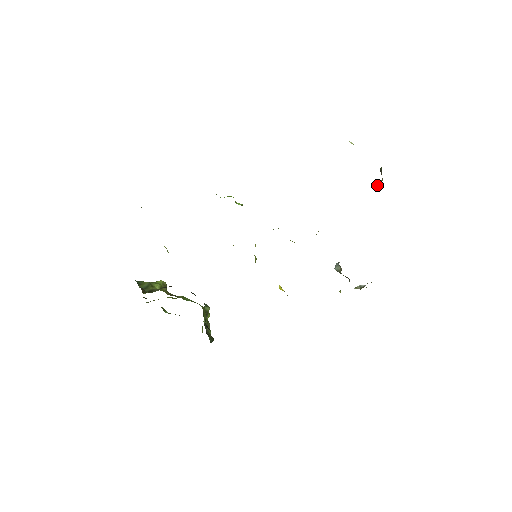
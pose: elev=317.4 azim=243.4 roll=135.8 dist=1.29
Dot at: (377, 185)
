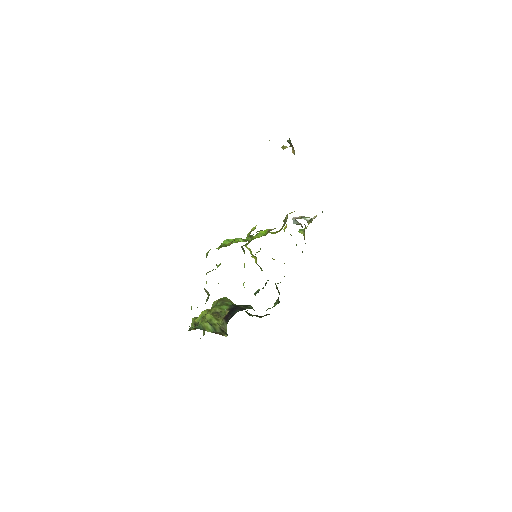
Dot at: occluded
